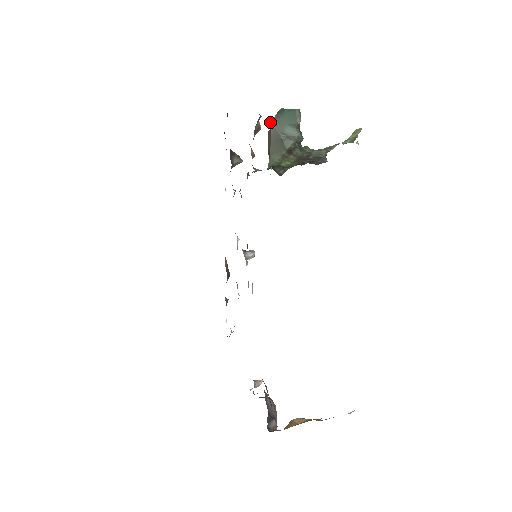
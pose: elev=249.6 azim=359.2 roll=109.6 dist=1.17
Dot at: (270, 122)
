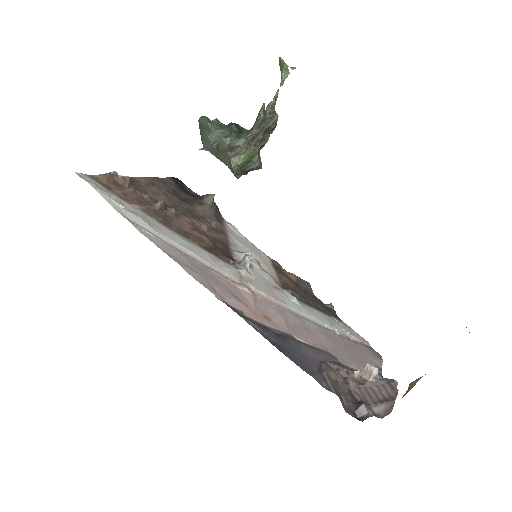
Dot at: (203, 148)
